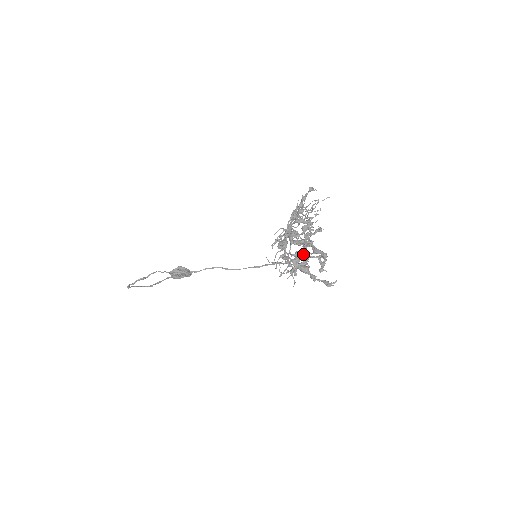
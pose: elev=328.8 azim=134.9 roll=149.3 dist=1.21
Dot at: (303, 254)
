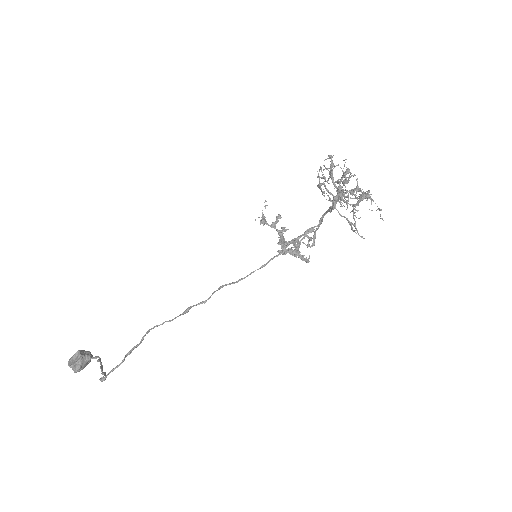
Dot at: (306, 231)
